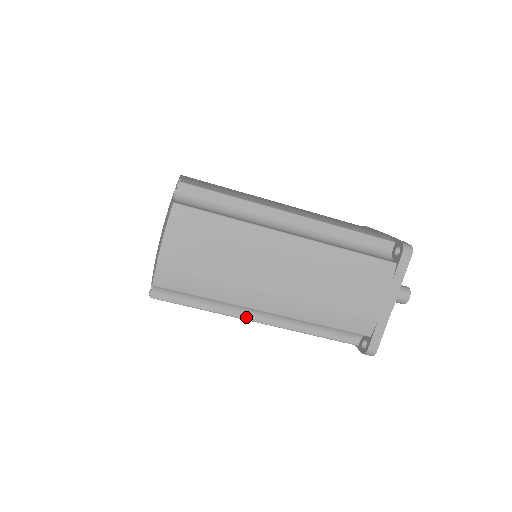
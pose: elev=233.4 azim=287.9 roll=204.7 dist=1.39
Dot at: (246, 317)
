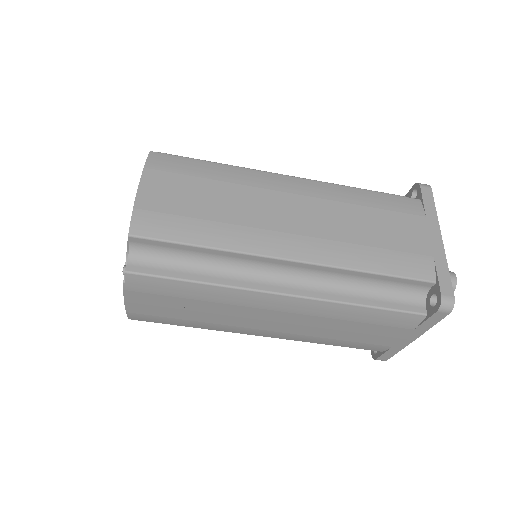
Dot at: (263, 288)
